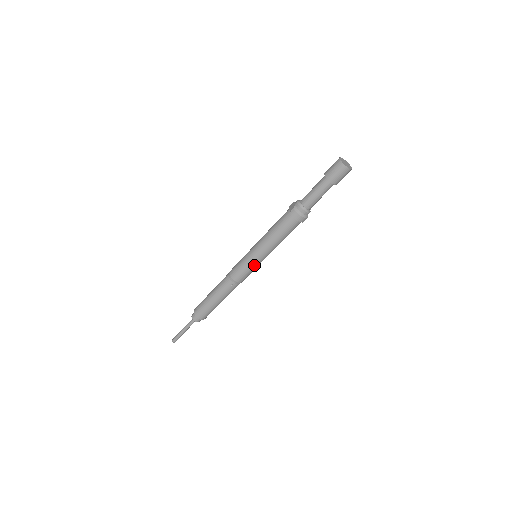
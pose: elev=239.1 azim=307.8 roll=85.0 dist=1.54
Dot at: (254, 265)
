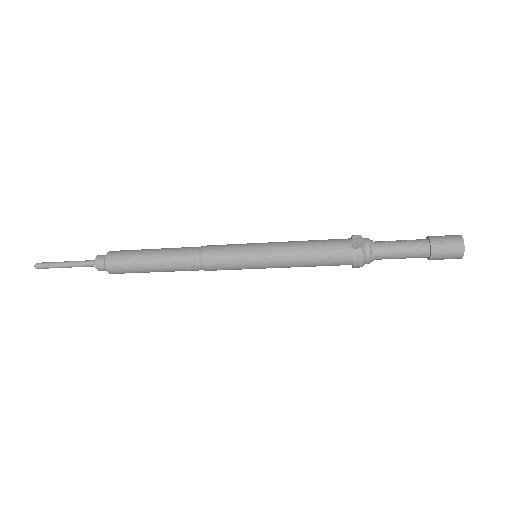
Dot at: (247, 267)
